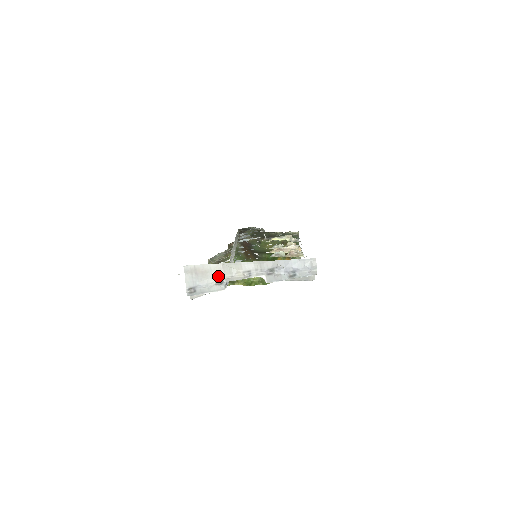
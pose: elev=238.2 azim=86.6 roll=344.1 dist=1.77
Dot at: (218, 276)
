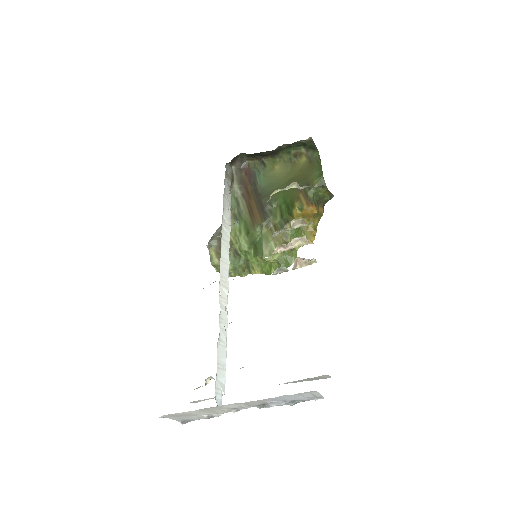
Dot at: (203, 414)
